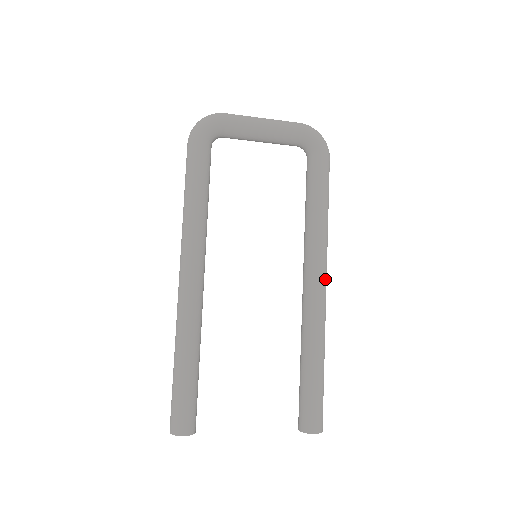
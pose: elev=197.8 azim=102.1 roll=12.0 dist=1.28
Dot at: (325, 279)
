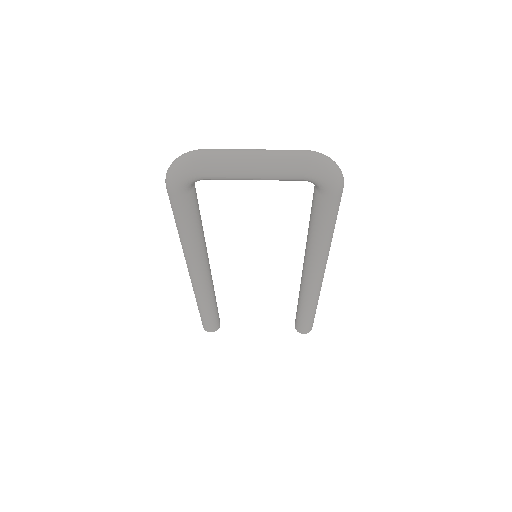
Dot at: (322, 274)
